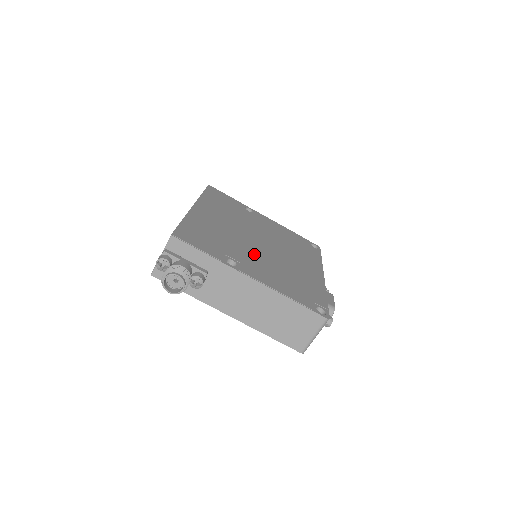
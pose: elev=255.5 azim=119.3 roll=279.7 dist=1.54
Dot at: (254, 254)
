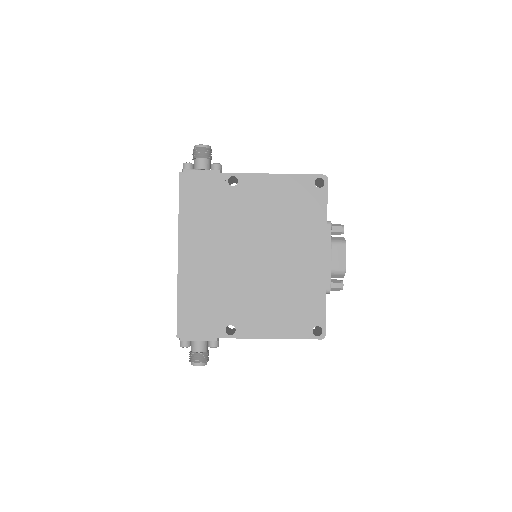
Dot at: (248, 292)
